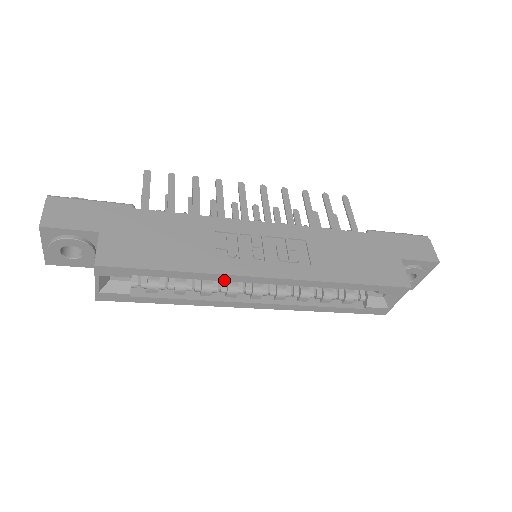
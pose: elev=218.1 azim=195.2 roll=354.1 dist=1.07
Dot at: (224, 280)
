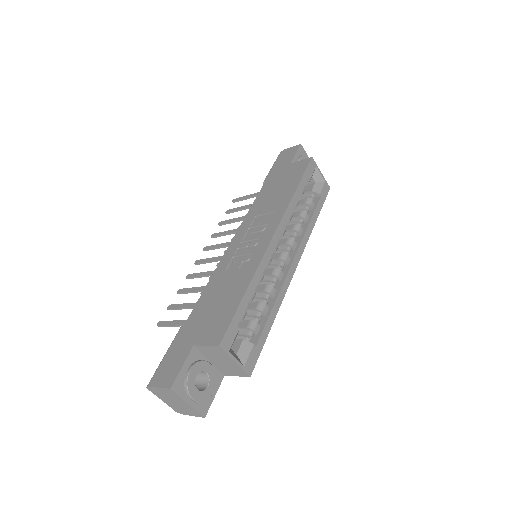
Dot at: (265, 266)
